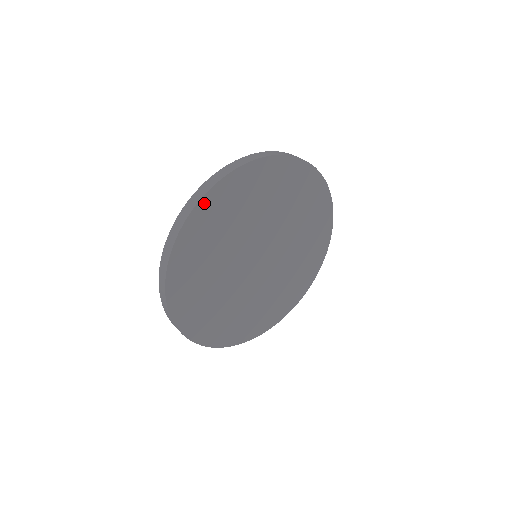
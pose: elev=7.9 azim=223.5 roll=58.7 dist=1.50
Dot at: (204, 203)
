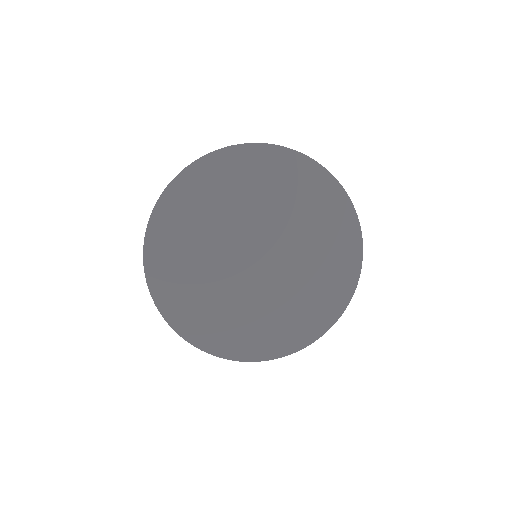
Dot at: (166, 198)
